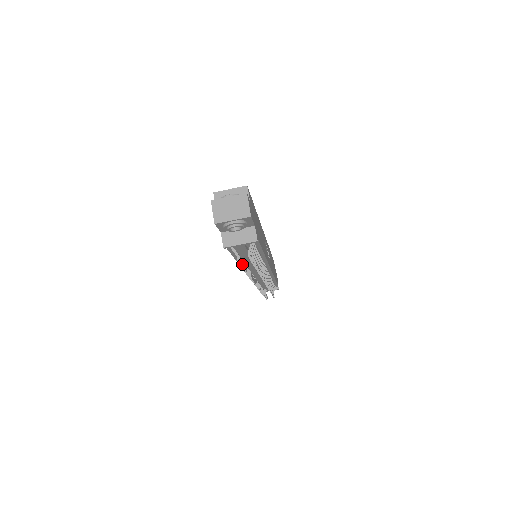
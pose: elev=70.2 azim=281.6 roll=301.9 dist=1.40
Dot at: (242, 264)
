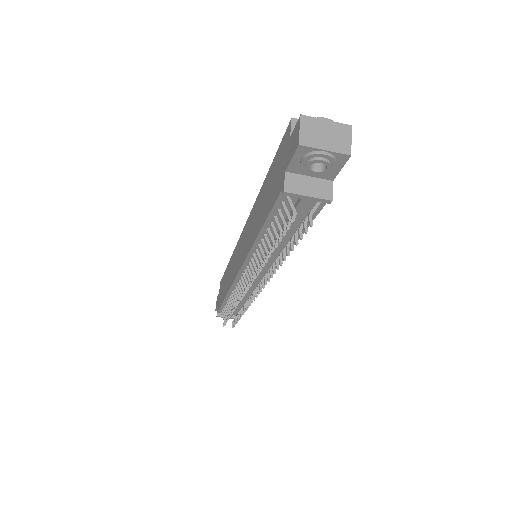
Dot at: (285, 232)
